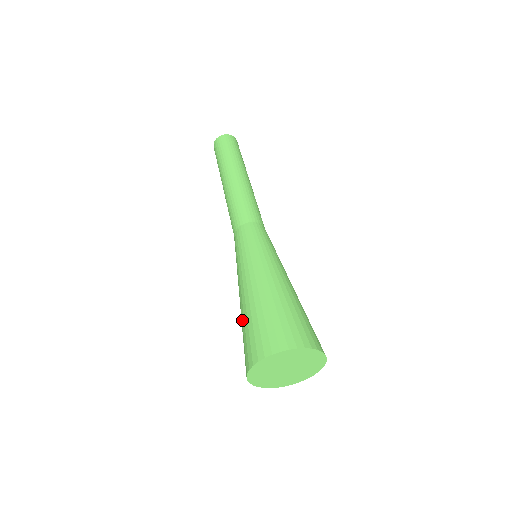
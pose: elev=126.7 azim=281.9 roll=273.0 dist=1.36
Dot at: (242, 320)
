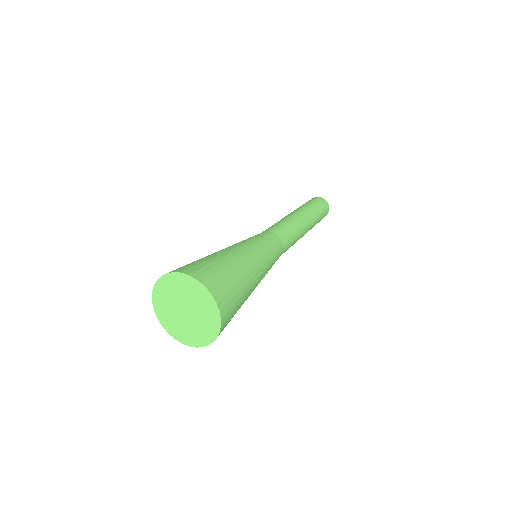
Dot at: occluded
